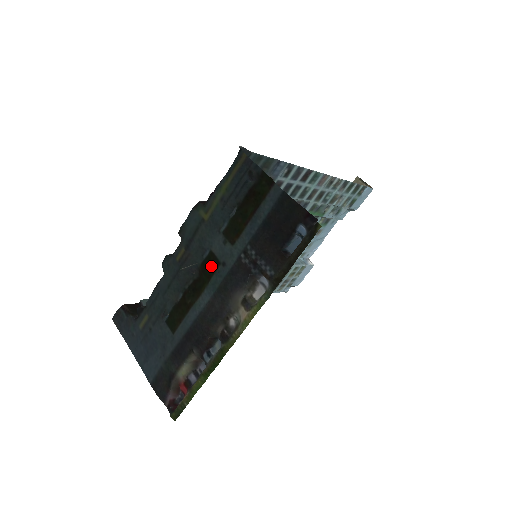
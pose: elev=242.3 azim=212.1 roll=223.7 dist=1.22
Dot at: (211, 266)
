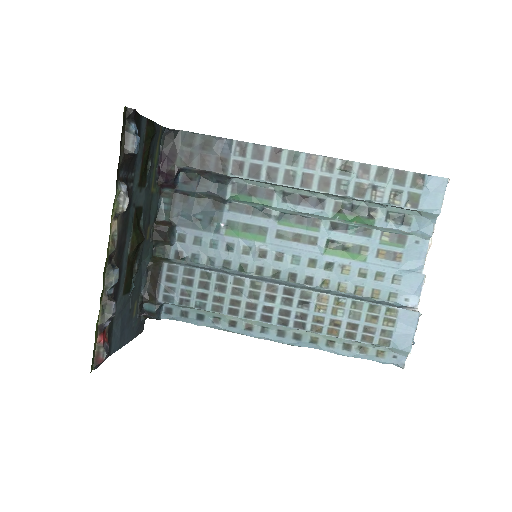
Dot at: (137, 217)
